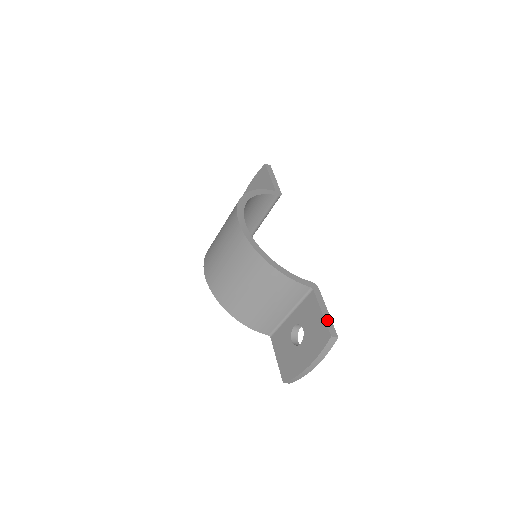
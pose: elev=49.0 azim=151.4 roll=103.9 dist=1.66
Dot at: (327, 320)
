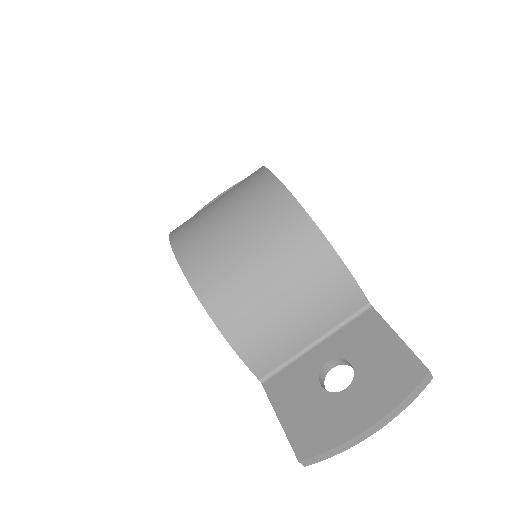
Dot at: (410, 349)
